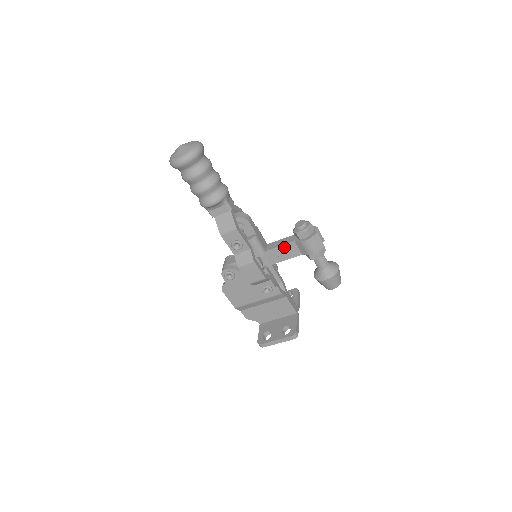
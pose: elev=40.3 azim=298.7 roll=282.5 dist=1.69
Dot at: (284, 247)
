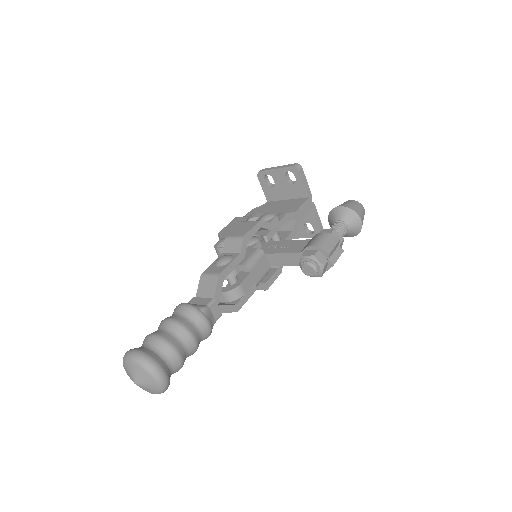
Dot at: (292, 264)
